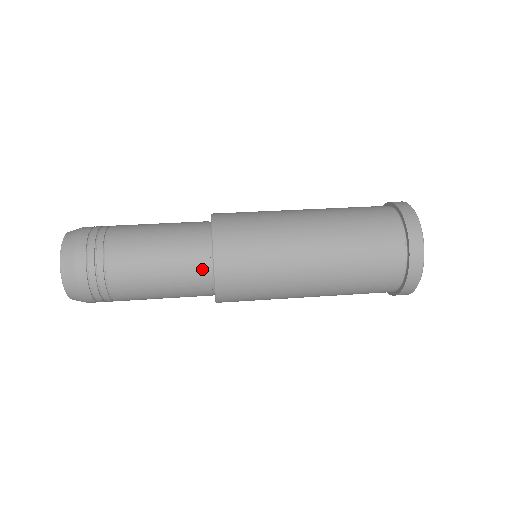
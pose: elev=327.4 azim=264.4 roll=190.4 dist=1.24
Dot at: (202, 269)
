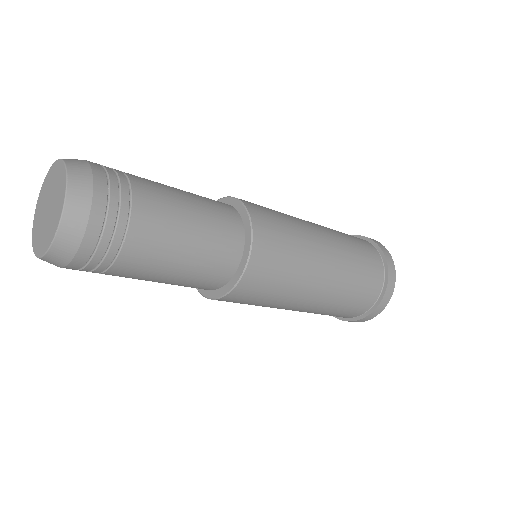
Dot at: (235, 241)
